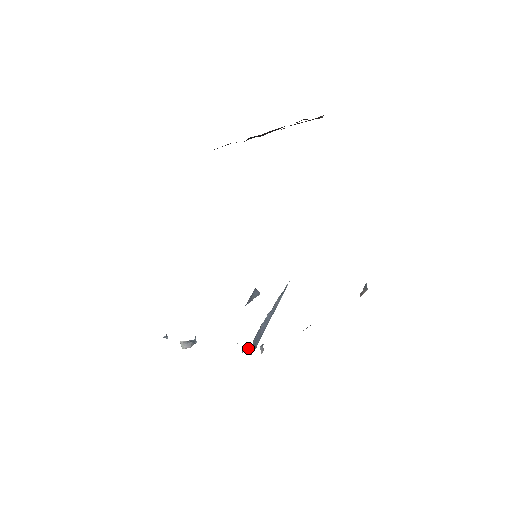
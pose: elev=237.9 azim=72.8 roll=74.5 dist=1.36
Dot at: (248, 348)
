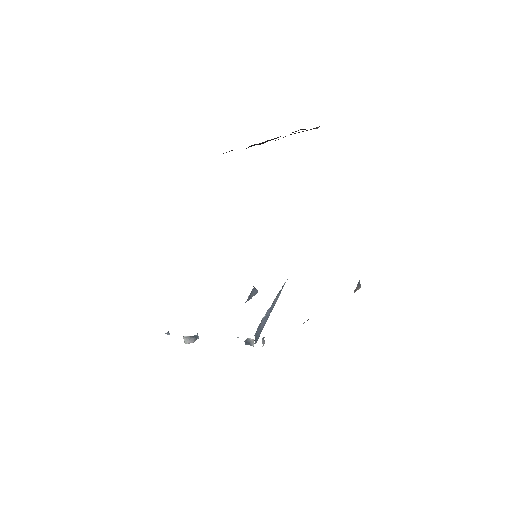
Dot at: (250, 341)
